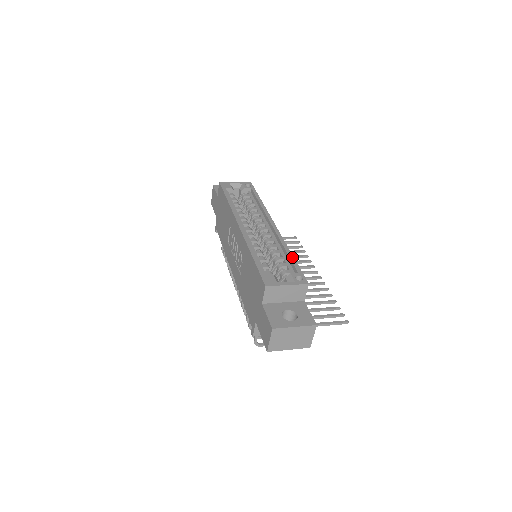
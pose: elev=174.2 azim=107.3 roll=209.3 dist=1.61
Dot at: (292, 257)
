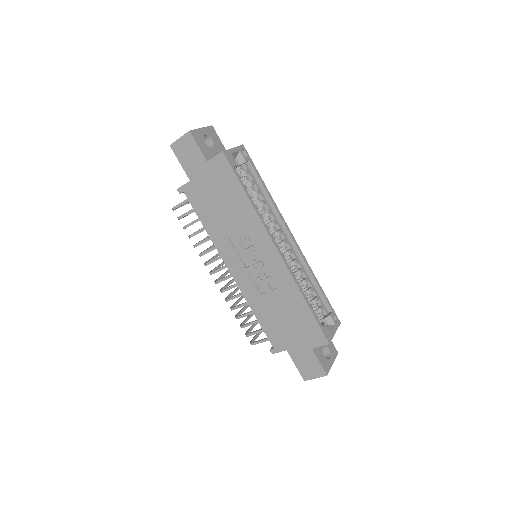
Dot at: (322, 289)
